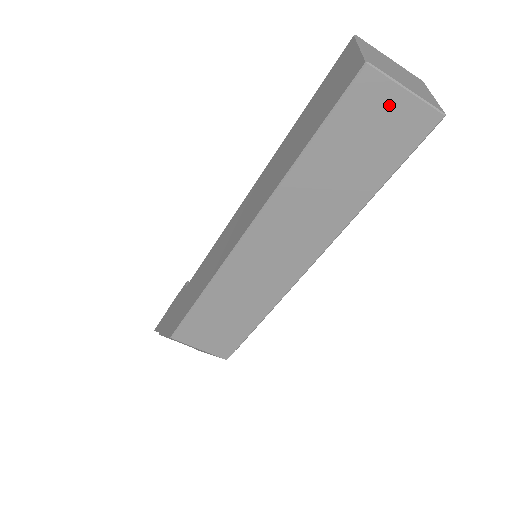
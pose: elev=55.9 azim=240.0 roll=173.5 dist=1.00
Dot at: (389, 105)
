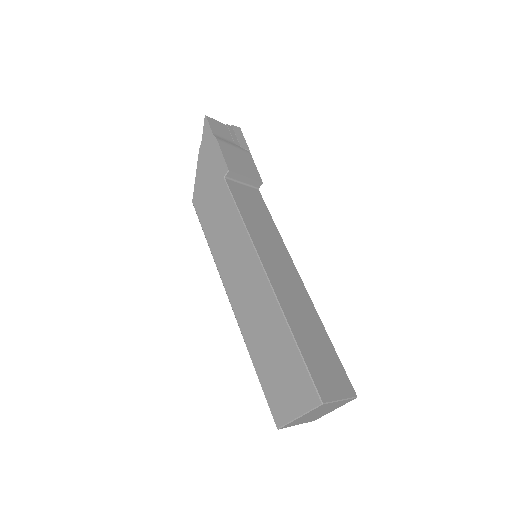
Dot at: occluded
